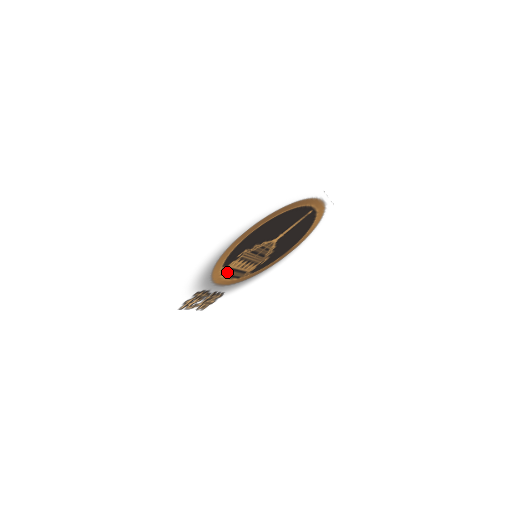
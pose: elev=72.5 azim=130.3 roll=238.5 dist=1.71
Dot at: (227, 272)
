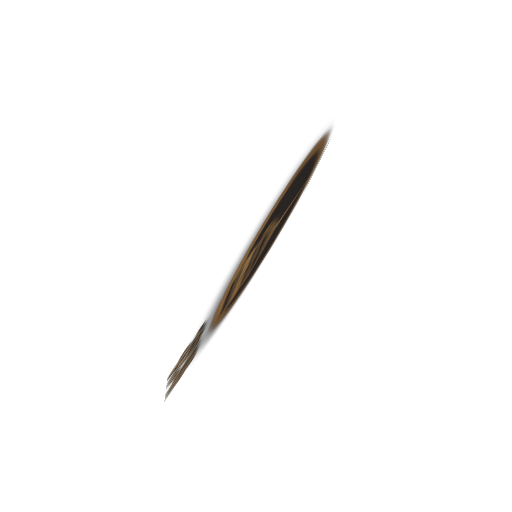
Dot at: (234, 281)
